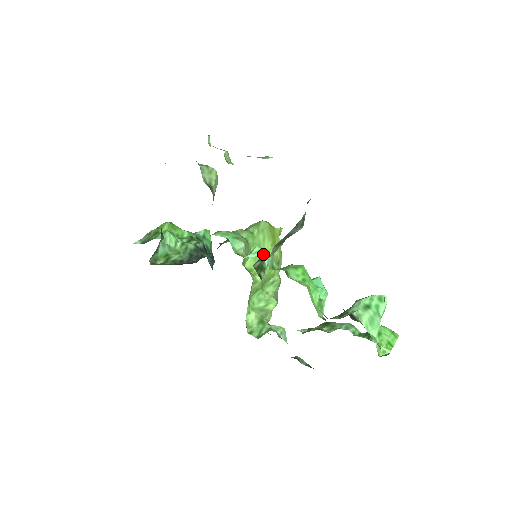
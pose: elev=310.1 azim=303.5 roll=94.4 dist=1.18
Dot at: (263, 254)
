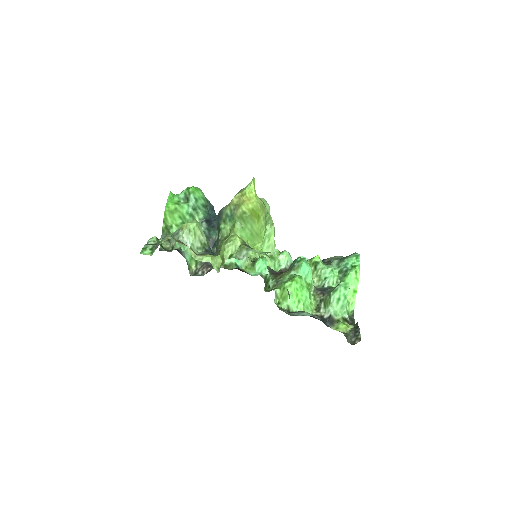
Dot at: (263, 267)
